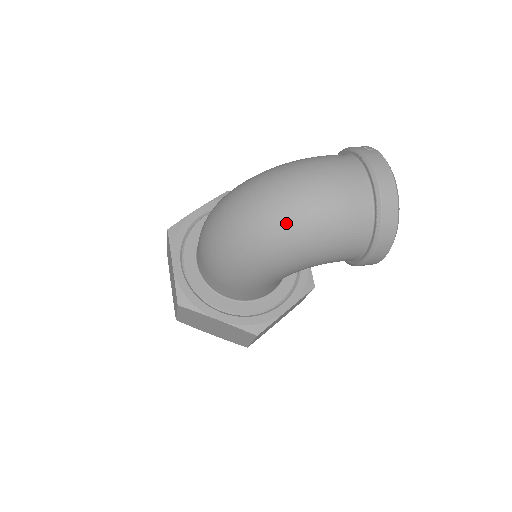
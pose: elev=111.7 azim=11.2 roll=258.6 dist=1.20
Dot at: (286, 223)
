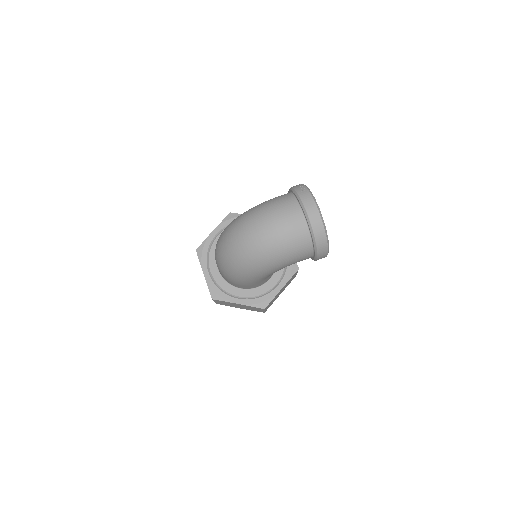
Dot at: (258, 252)
